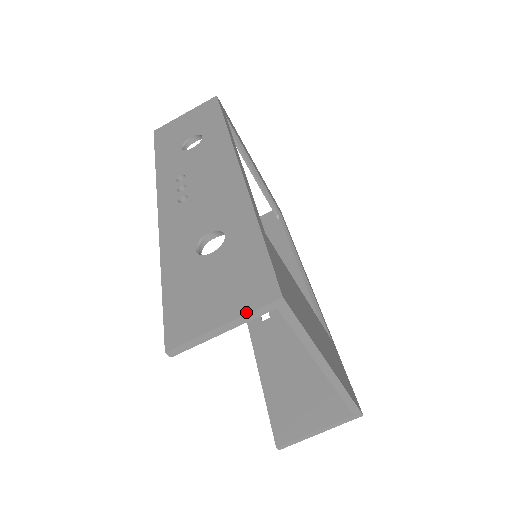
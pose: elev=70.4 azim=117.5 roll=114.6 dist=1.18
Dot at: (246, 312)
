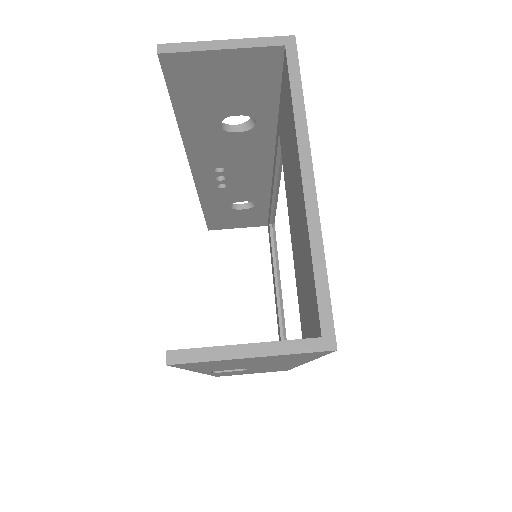
Dot at: (254, 39)
